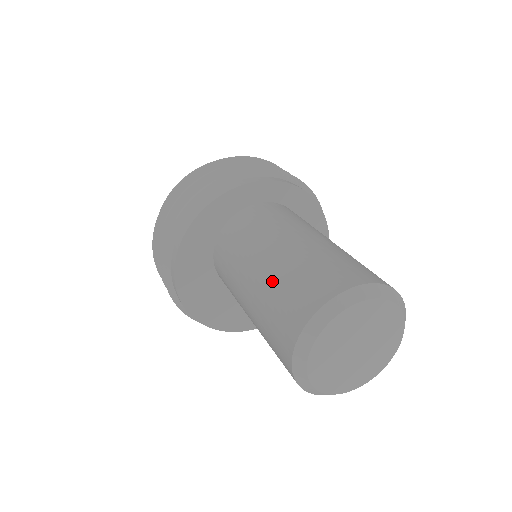
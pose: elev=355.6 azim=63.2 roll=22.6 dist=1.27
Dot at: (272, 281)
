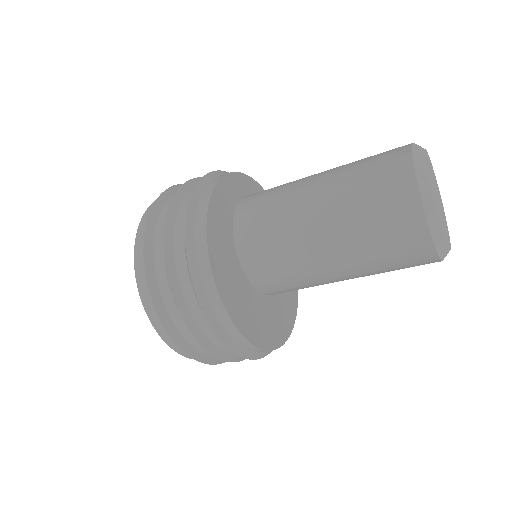
Dot at: (345, 168)
